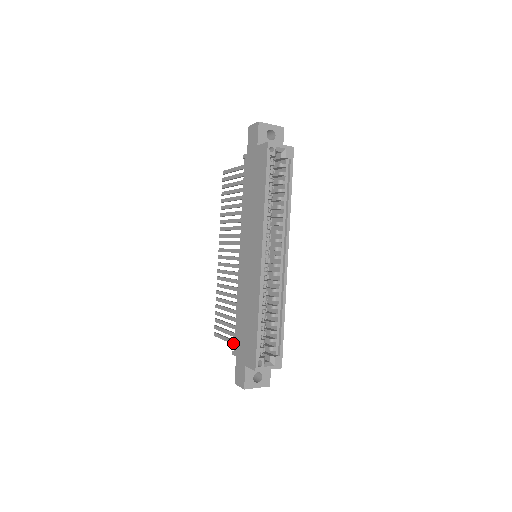
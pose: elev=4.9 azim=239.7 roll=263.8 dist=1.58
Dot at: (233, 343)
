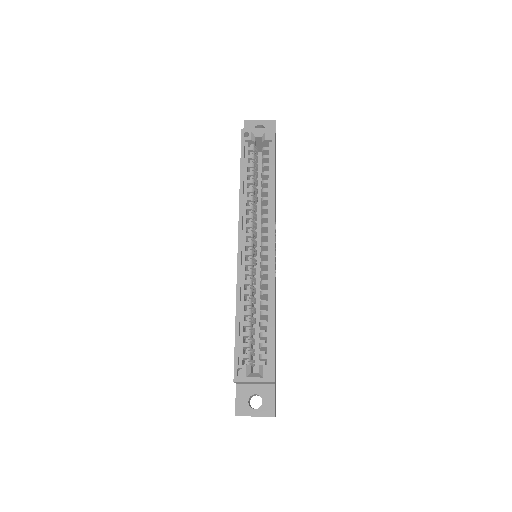
Dot at: occluded
